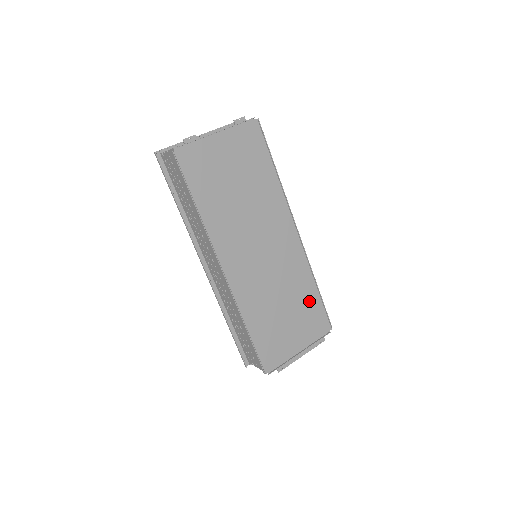
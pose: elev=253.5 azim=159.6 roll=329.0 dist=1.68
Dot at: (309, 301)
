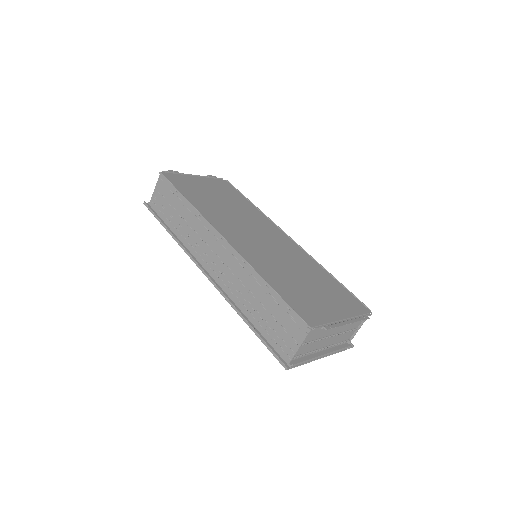
Dot at: (329, 283)
